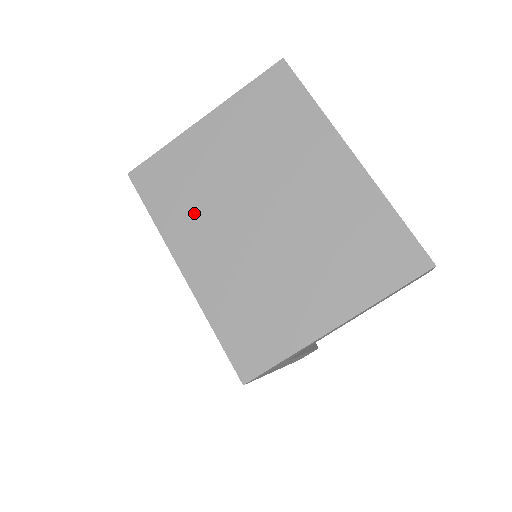
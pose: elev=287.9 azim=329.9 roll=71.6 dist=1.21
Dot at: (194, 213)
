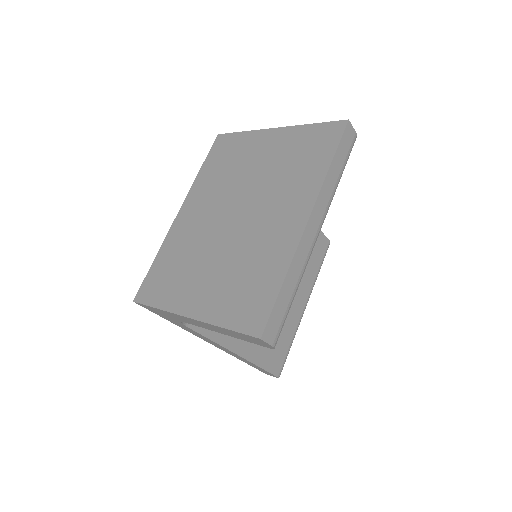
Dot at: (214, 184)
